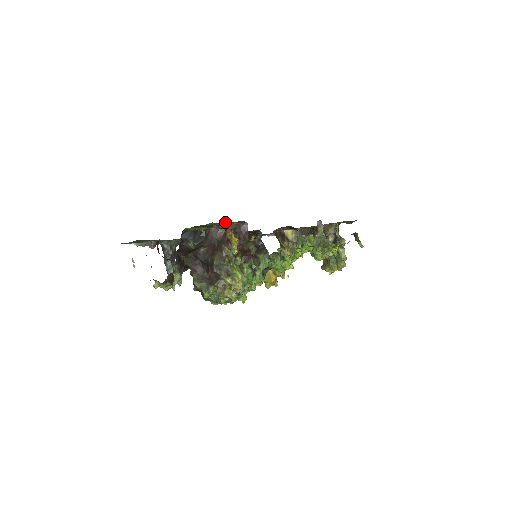
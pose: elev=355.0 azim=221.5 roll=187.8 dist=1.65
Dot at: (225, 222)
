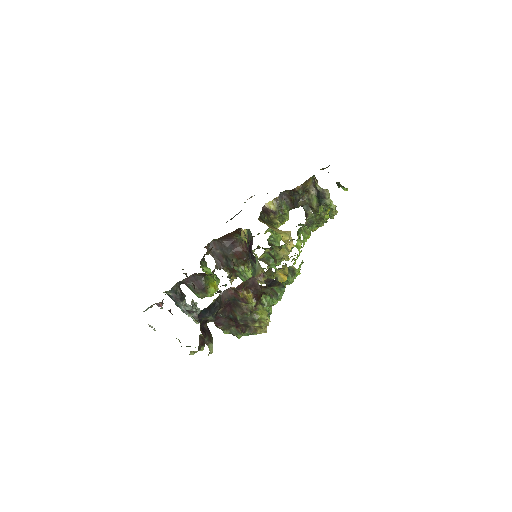
Dot at: occluded
